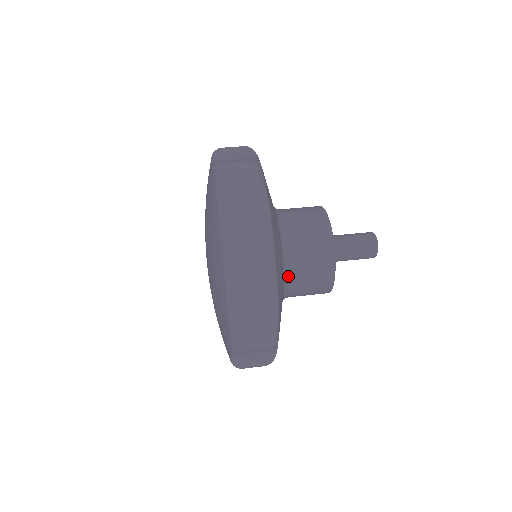
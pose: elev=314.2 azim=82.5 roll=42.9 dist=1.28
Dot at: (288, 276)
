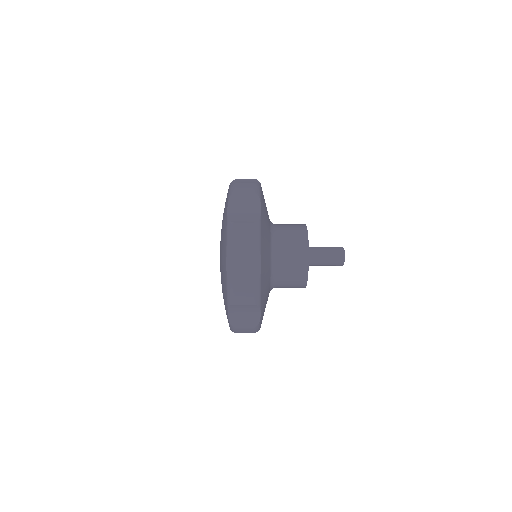
Dot at: occluded
